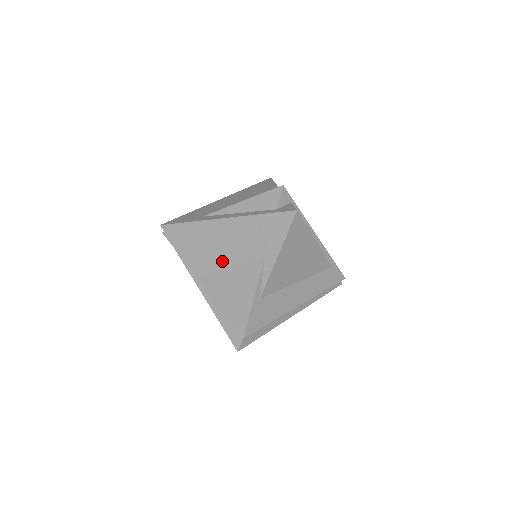
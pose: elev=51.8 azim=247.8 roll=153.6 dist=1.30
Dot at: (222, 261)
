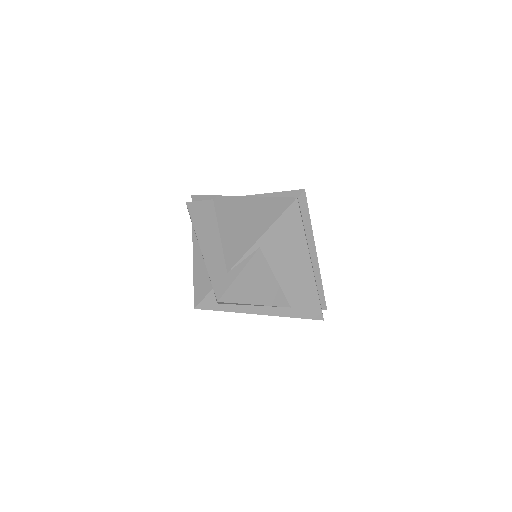
Dot at: occluded
